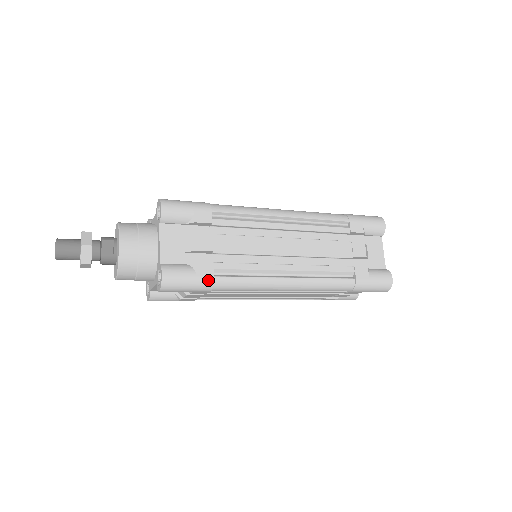
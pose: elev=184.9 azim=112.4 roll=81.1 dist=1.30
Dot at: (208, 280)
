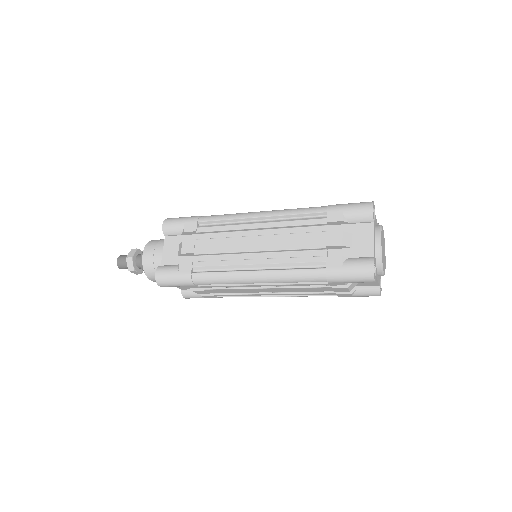
Dot at: (187, 276)
